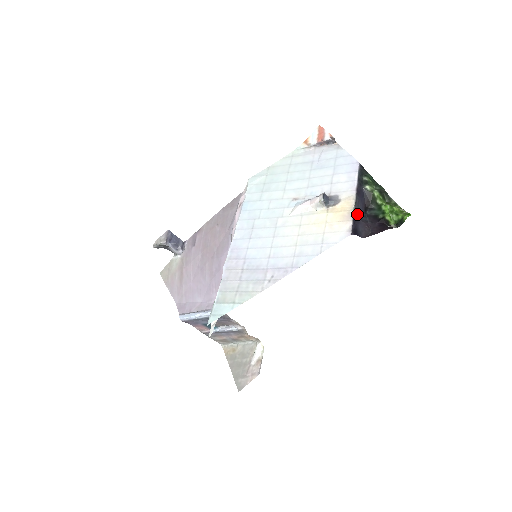
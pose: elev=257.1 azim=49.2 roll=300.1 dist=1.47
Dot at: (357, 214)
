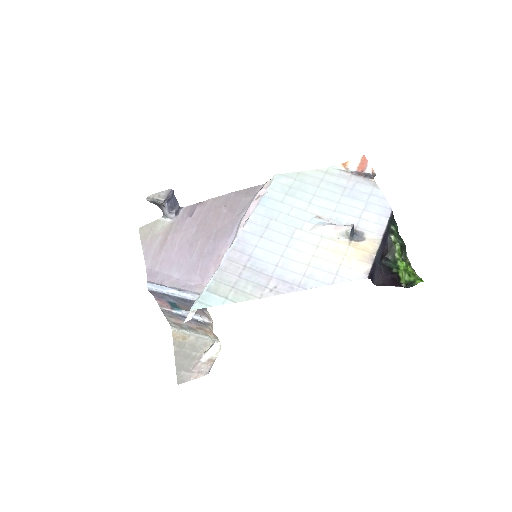
Dot at: occluded
